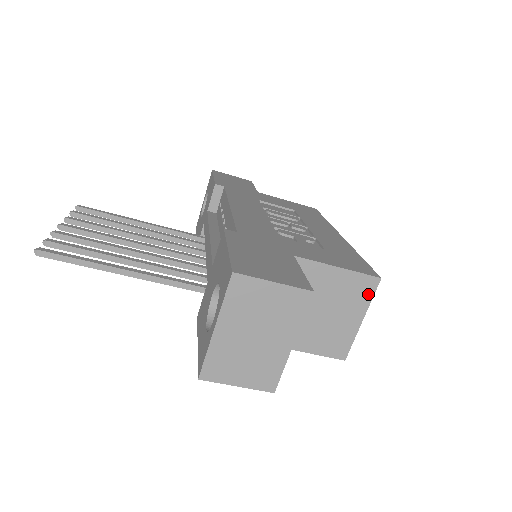
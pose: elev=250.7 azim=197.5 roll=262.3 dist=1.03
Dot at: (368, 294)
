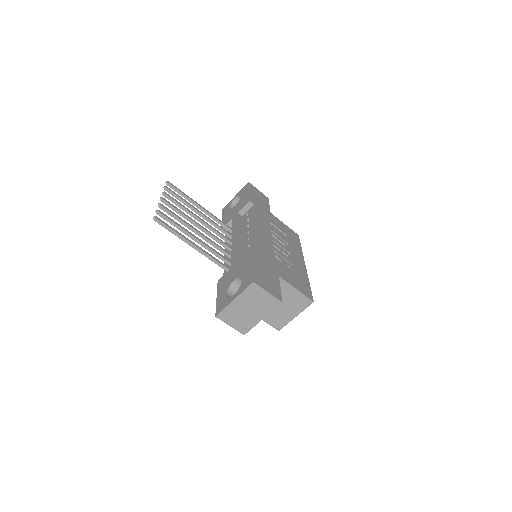
Dot at: (304, 306)
